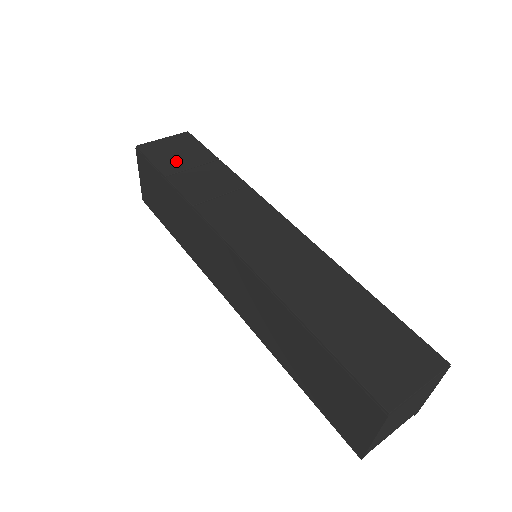
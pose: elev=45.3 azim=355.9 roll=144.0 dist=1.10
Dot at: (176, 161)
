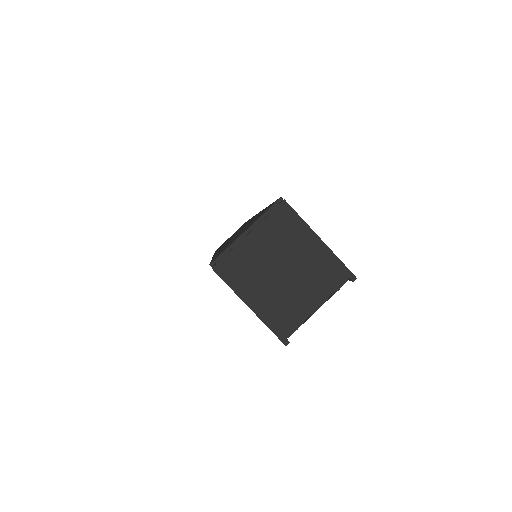
Dot at: occluded
